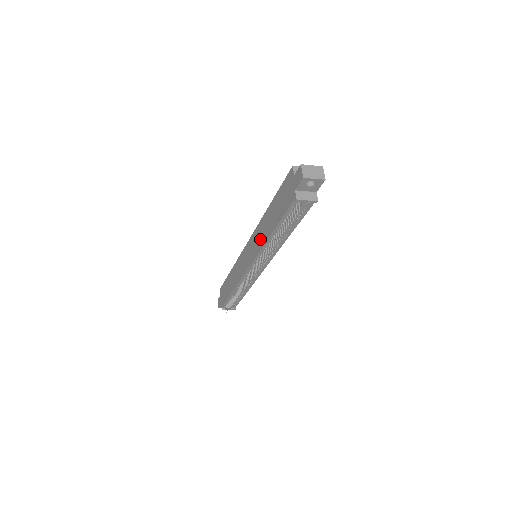
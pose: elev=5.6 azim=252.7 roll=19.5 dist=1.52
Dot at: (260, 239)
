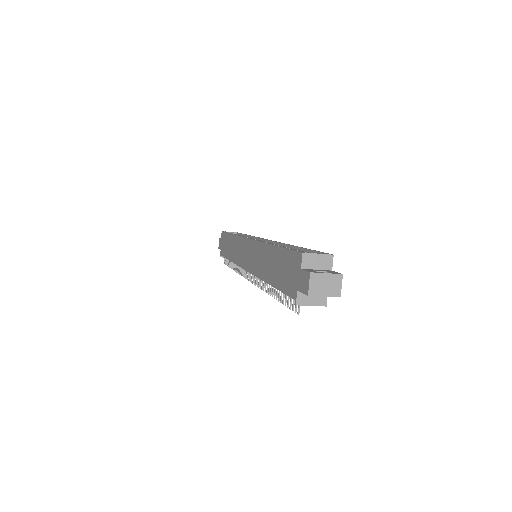
Dot at: (258, 264)
